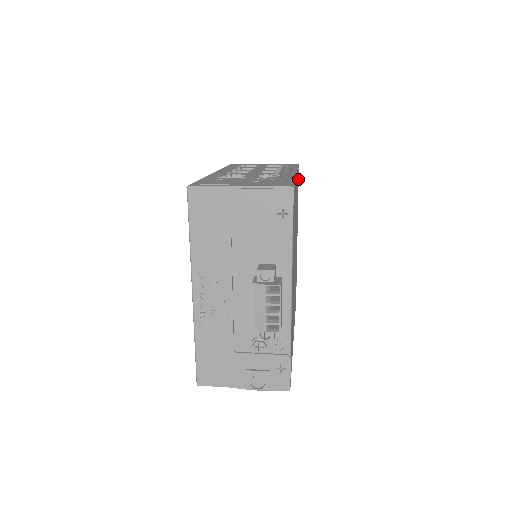
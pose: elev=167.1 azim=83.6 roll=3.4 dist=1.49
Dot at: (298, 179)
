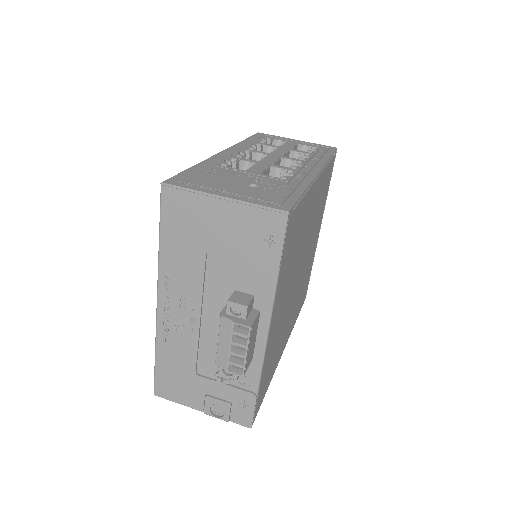
Dot at: (332, 166)
